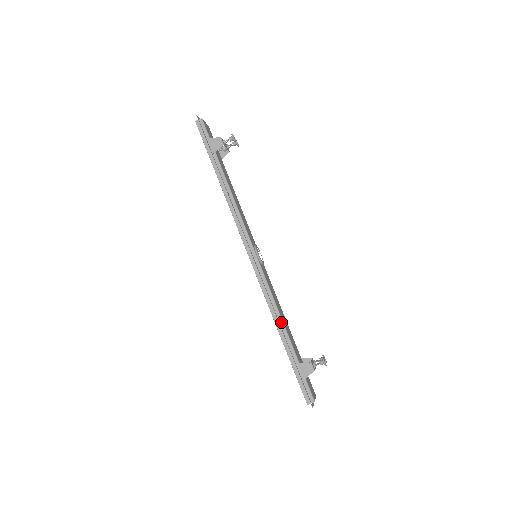
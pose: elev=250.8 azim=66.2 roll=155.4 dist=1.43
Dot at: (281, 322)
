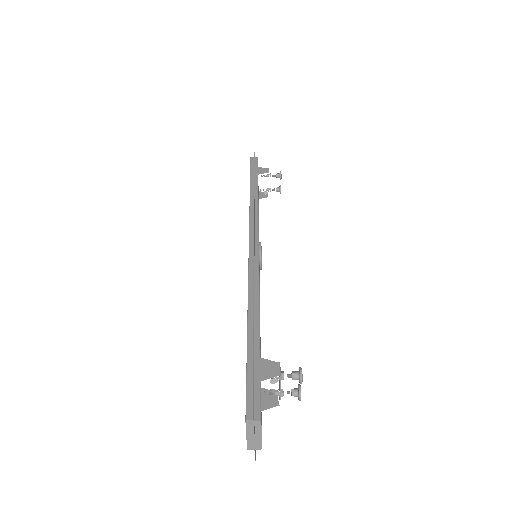
Dot at: (257, 306)
